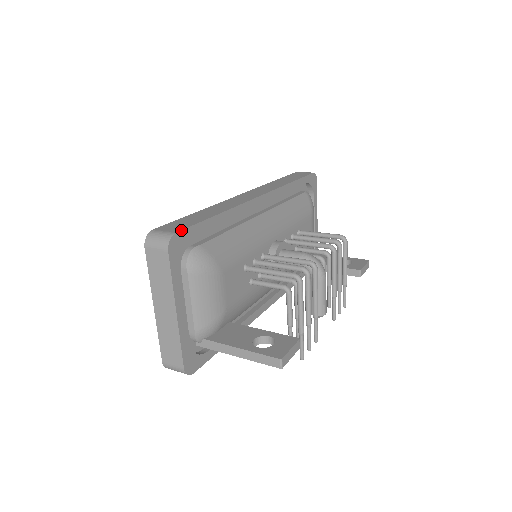
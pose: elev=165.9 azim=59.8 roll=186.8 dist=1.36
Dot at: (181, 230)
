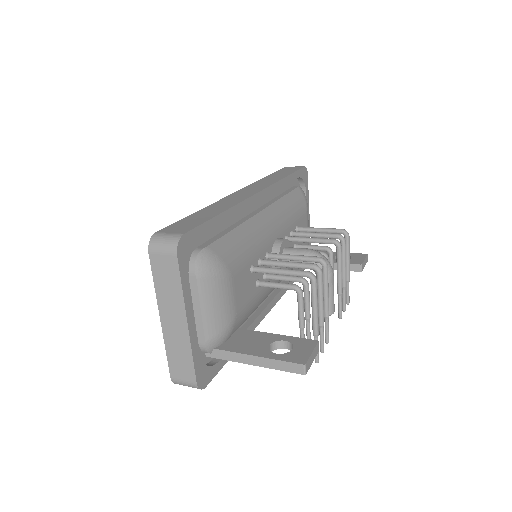
Dot at: (188, 231)
